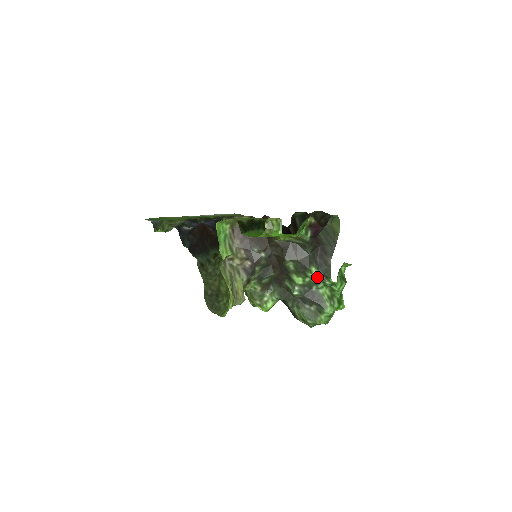
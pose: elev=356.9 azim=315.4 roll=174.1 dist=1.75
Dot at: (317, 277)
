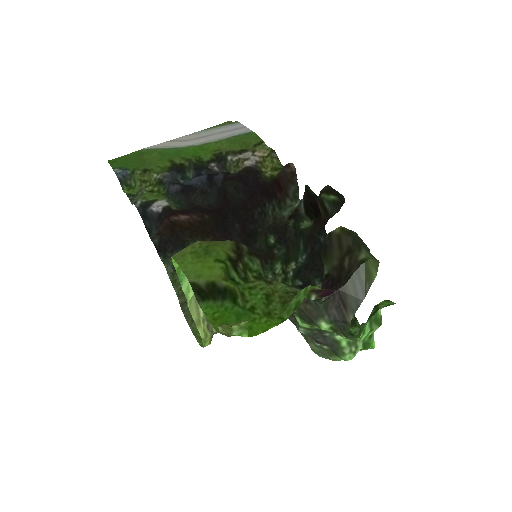
Dot at: (330, 329)
